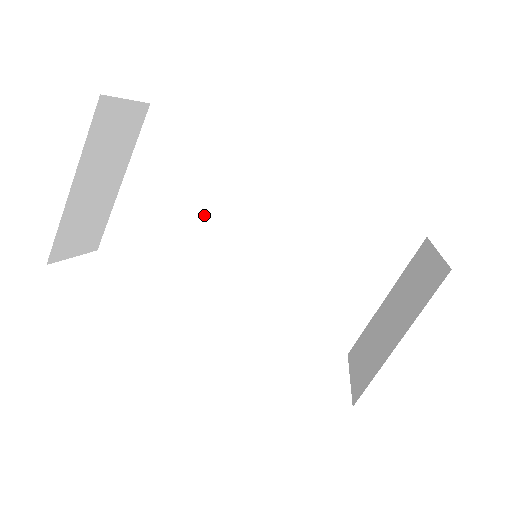
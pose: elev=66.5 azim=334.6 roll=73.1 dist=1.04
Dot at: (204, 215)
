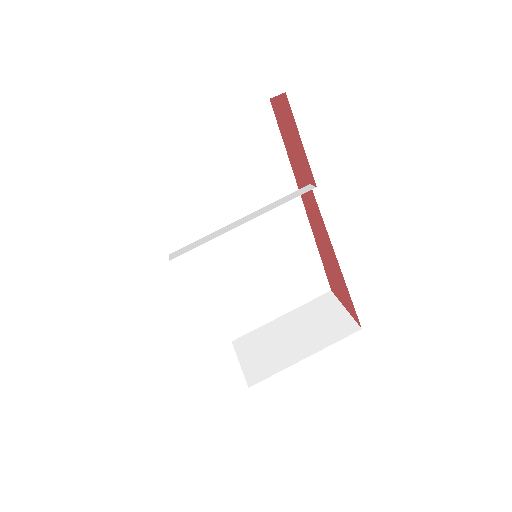
Dot at: (231, 199)
